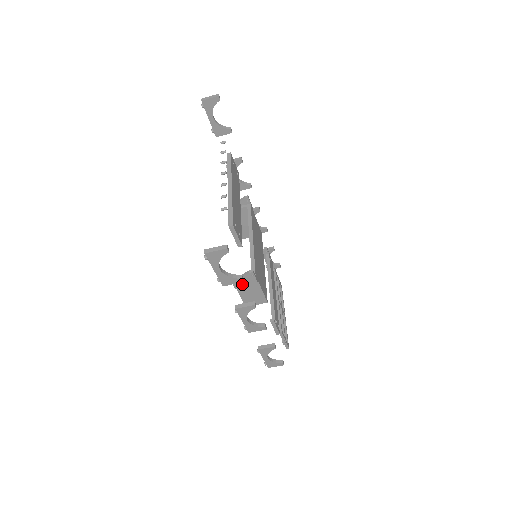
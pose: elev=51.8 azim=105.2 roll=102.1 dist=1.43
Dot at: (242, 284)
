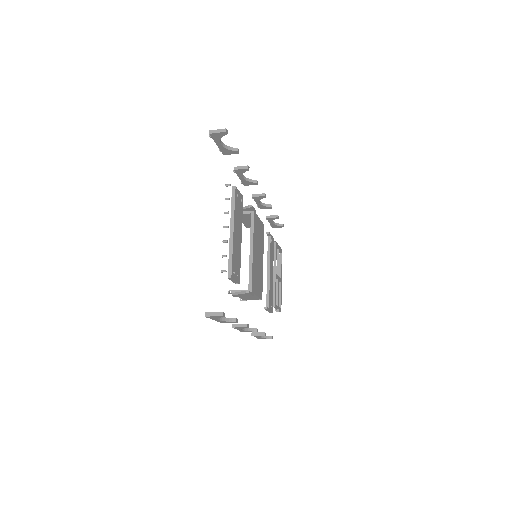
Dot at: (240, 296)
